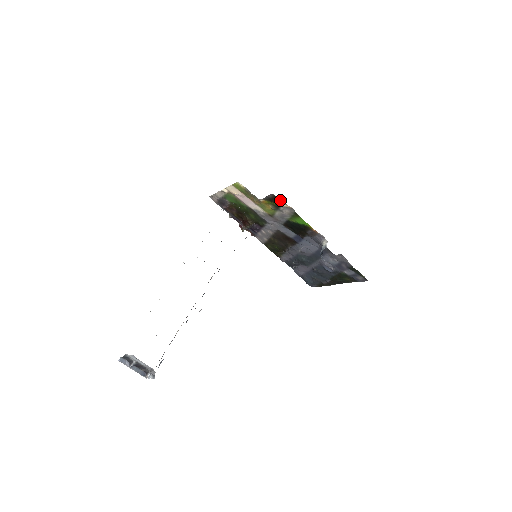
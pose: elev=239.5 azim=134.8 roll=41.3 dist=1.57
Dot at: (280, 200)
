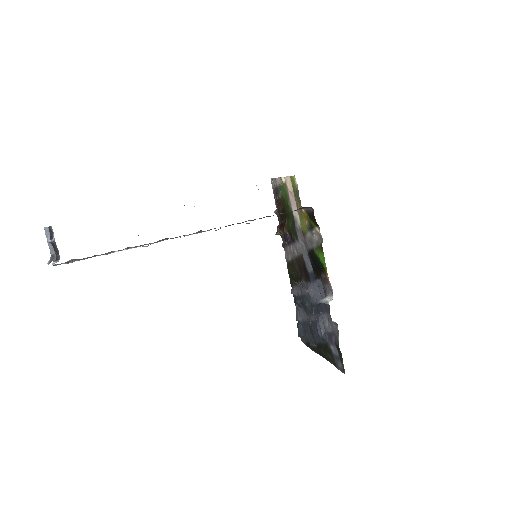
Dot at: occluded
